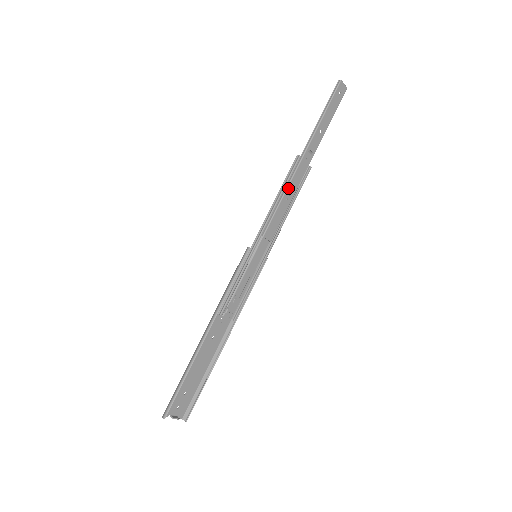
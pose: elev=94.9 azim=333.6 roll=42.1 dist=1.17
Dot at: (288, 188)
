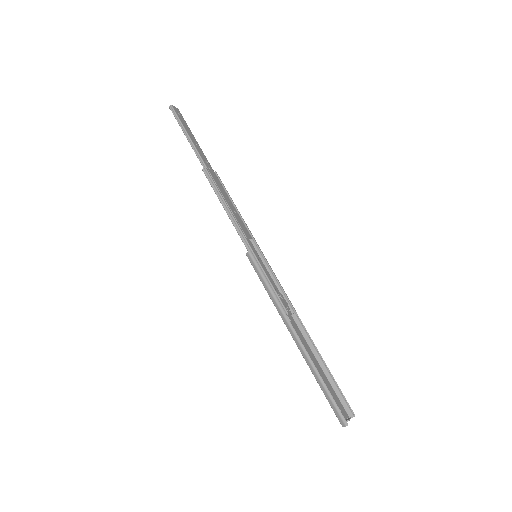
Dot at: (222, 194)
